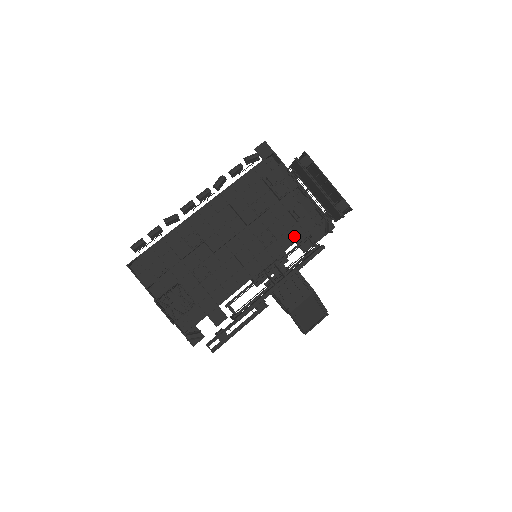
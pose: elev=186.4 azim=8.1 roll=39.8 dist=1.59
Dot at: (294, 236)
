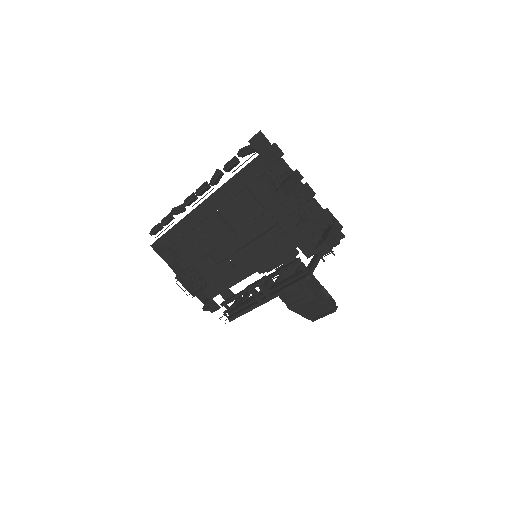
Dot at: (296, 241)
